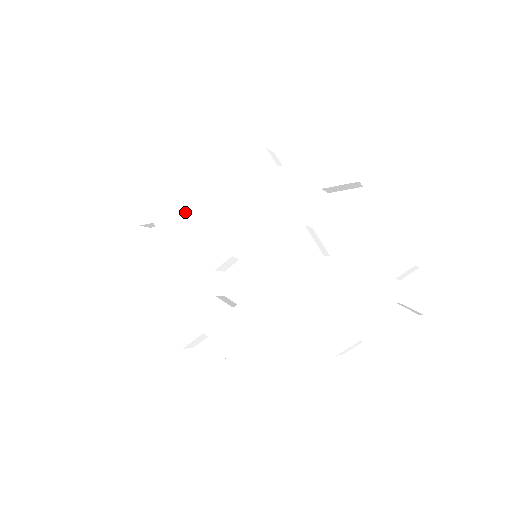
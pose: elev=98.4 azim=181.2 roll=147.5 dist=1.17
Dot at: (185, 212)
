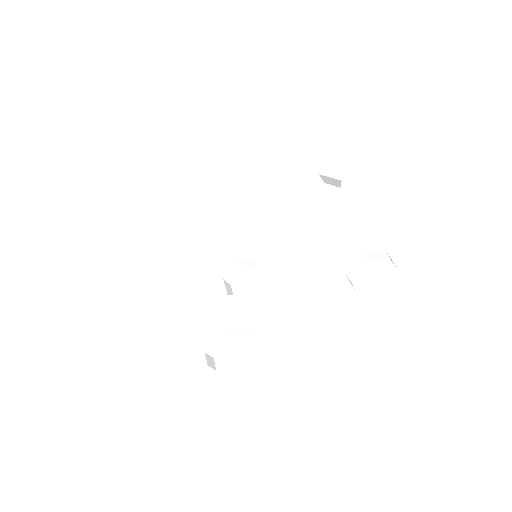
Dot at: (187, 257)
